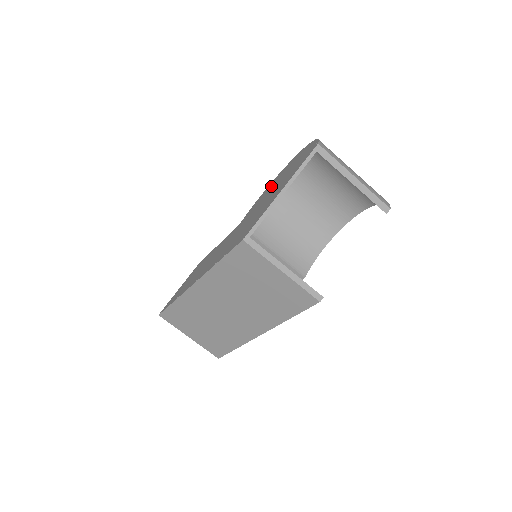
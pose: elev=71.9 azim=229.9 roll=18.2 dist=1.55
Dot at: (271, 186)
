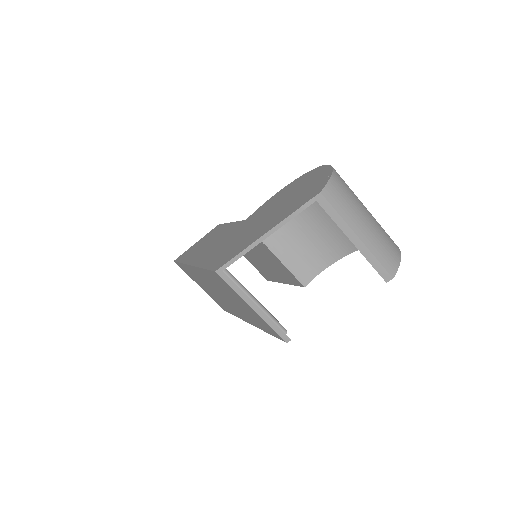
Dot at: (284, 193)
